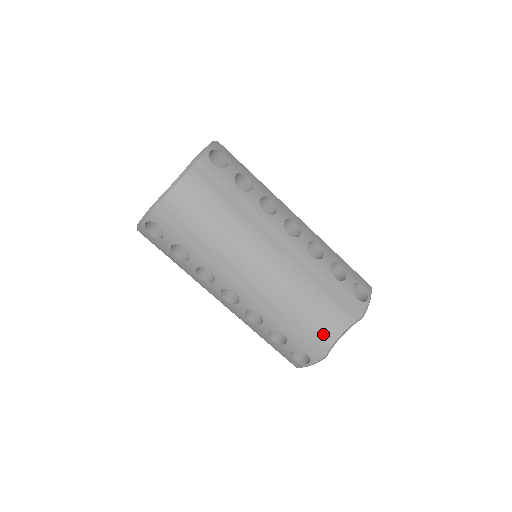
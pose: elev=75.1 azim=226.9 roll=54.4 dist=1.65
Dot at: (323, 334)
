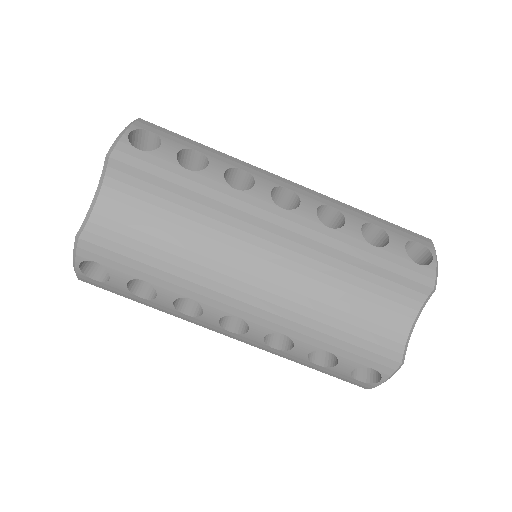
Dot at: (386, 332)
